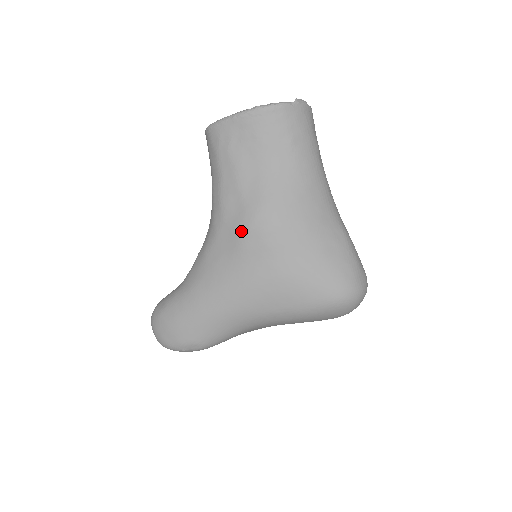
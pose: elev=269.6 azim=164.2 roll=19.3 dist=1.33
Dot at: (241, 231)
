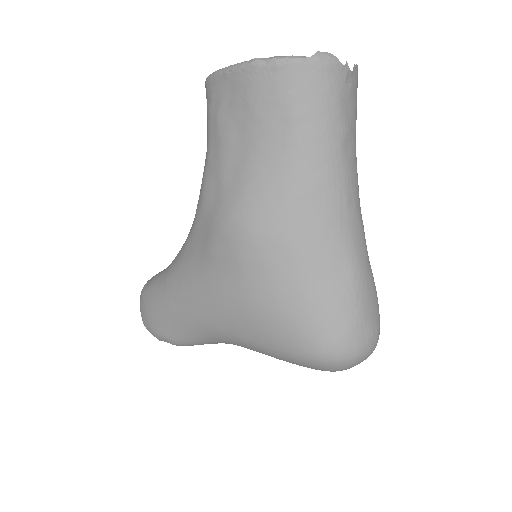
Dot at: (213, 230)
